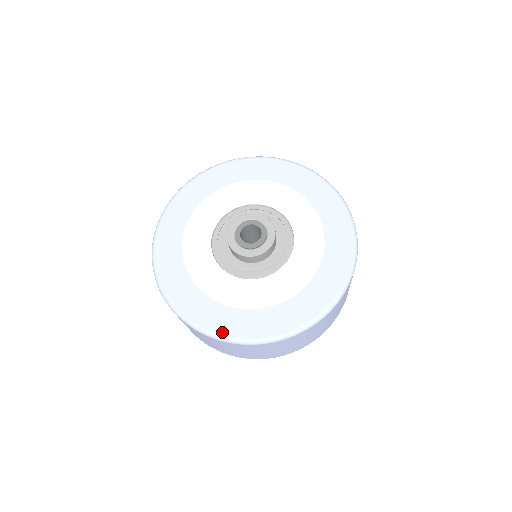
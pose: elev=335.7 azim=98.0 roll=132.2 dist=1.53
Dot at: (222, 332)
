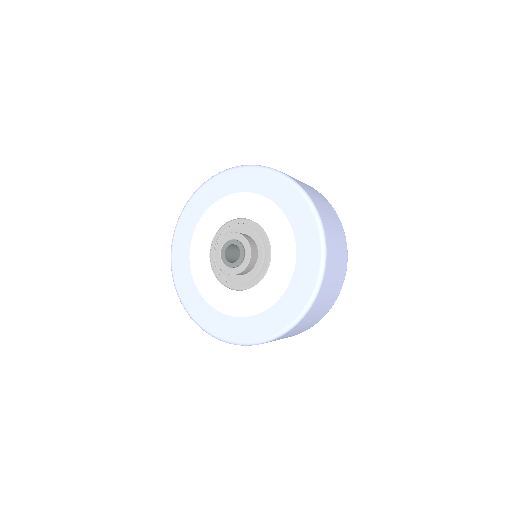
Dot at: (196, 319)
